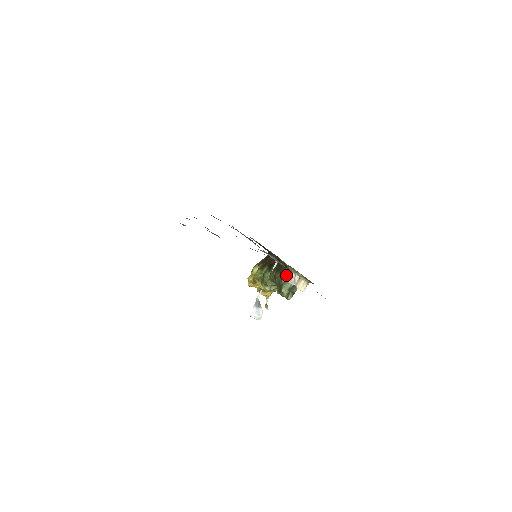
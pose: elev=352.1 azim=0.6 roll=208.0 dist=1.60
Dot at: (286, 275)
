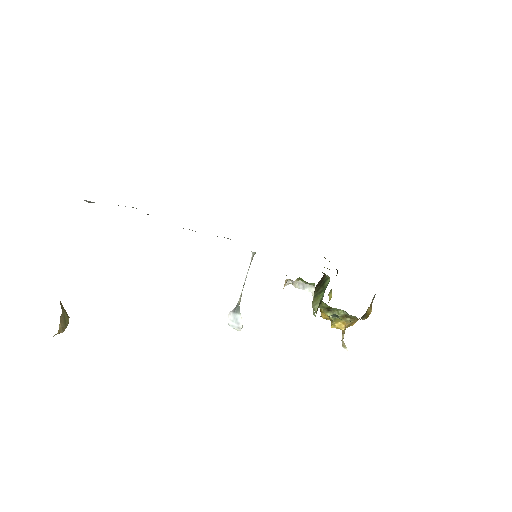
Dot at: (320, 285)
